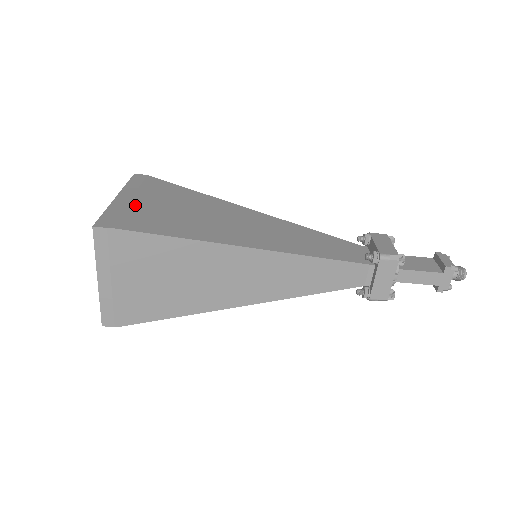
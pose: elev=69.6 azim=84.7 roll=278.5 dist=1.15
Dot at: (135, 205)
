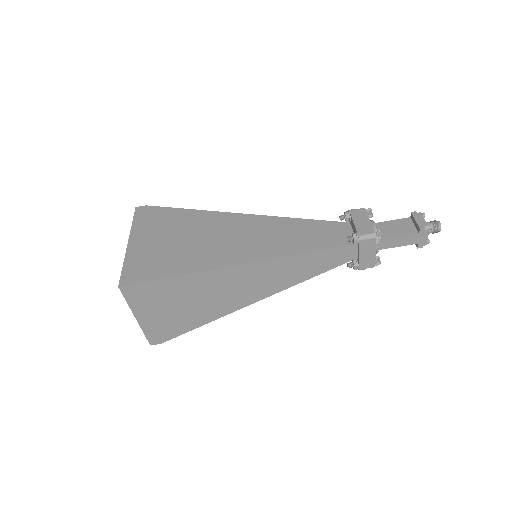
Dot at: (145, 249)
